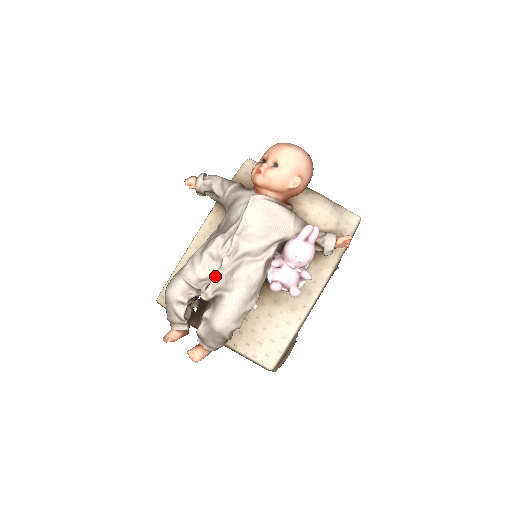
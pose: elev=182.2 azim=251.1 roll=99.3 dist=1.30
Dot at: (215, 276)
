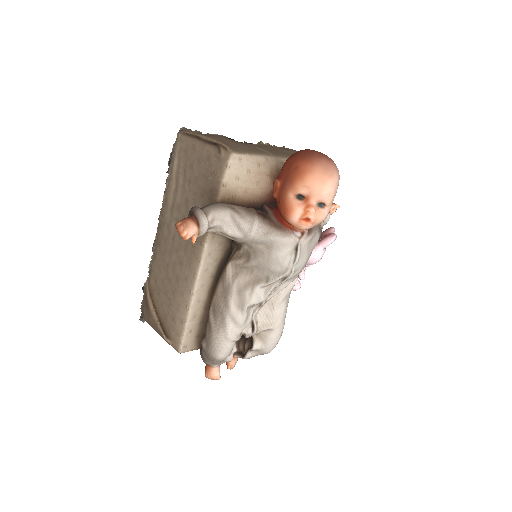
Dot at: (255, 316)
